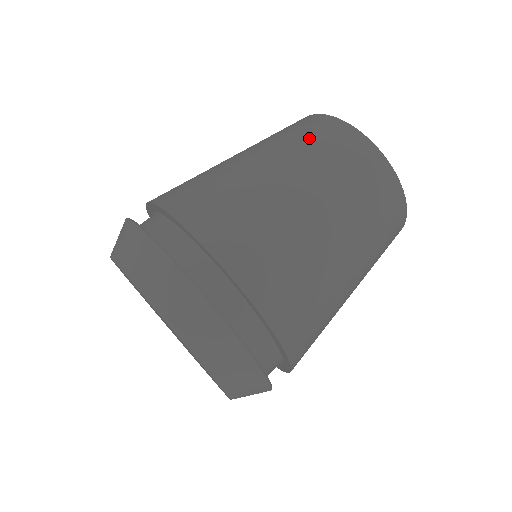
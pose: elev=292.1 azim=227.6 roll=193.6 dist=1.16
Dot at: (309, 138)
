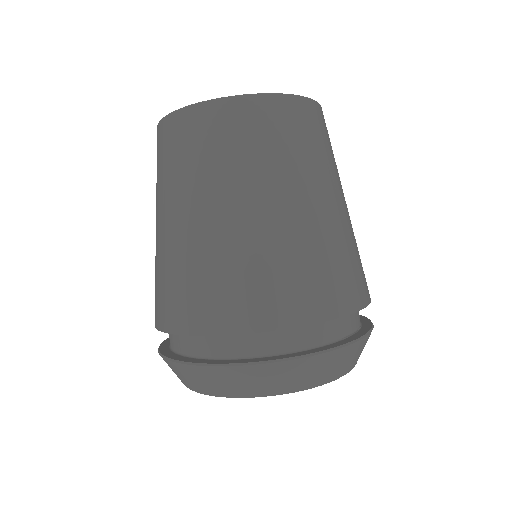
Dot at: (304, 142)
